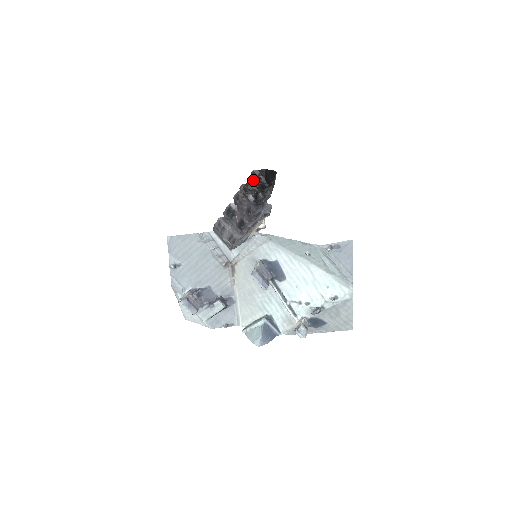
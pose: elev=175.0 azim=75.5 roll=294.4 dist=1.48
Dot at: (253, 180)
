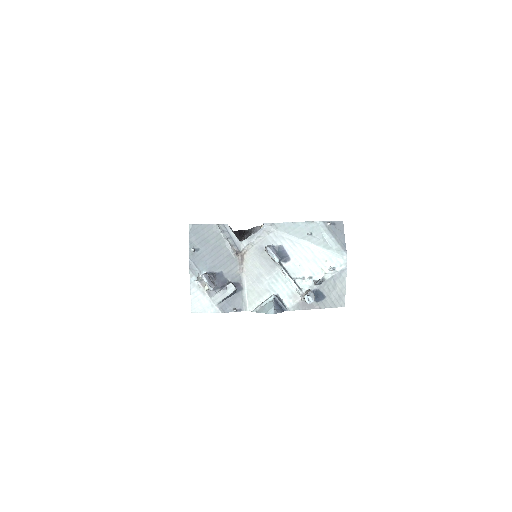
Dot at: occluded
